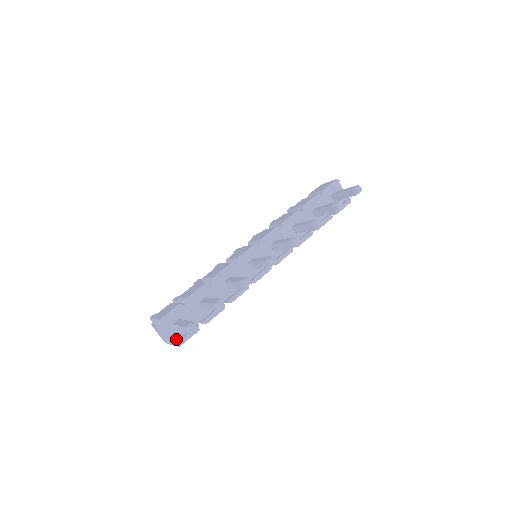
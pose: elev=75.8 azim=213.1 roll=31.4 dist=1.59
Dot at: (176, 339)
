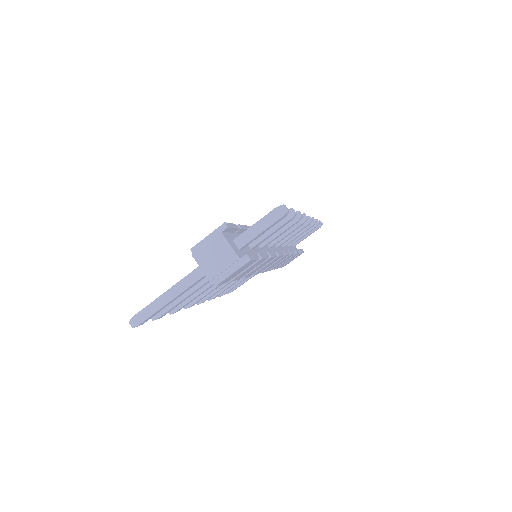
Dot at: (241, 256)
